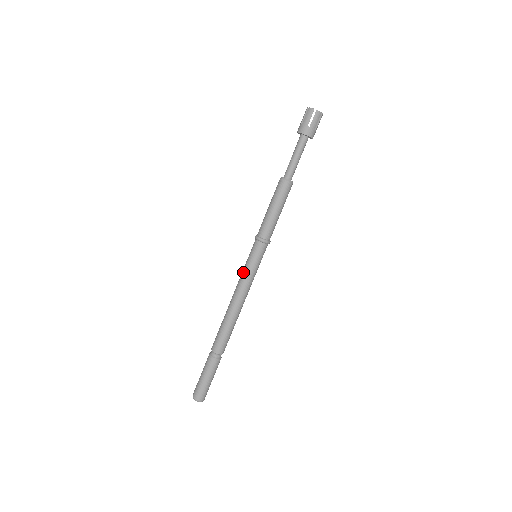
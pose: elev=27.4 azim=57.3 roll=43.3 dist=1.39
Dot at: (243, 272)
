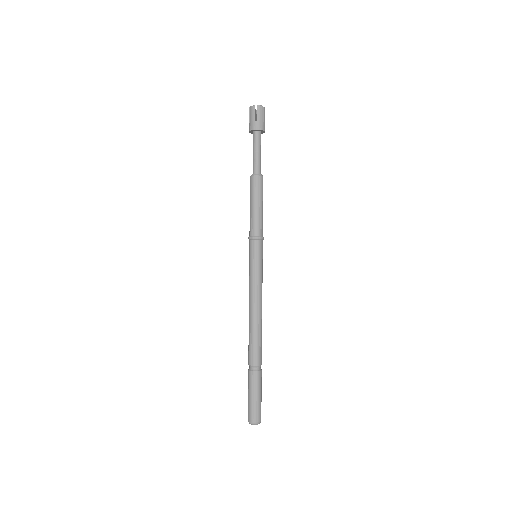
Dot at: (255, 275)
